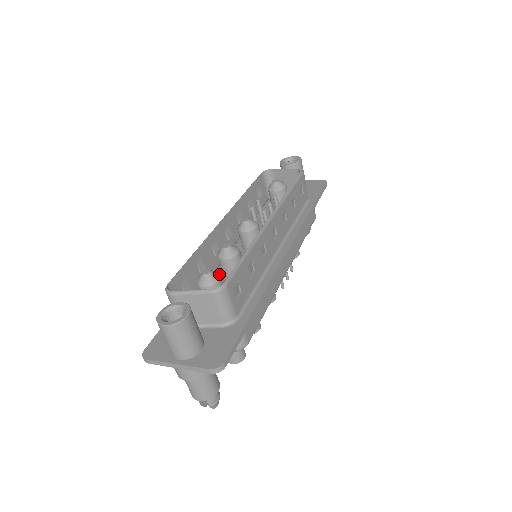
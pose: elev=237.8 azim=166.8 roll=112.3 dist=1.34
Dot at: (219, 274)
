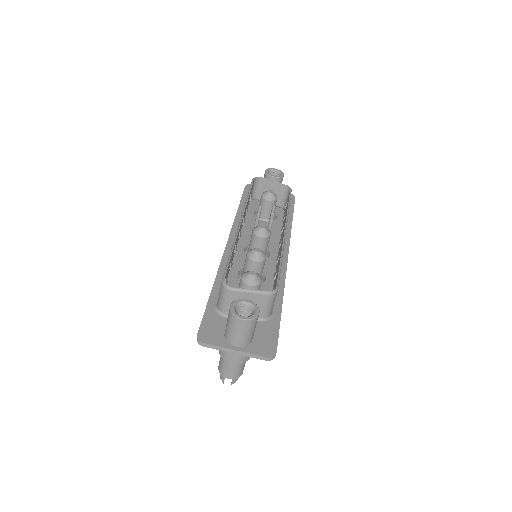
Dot at: (260, 276)
